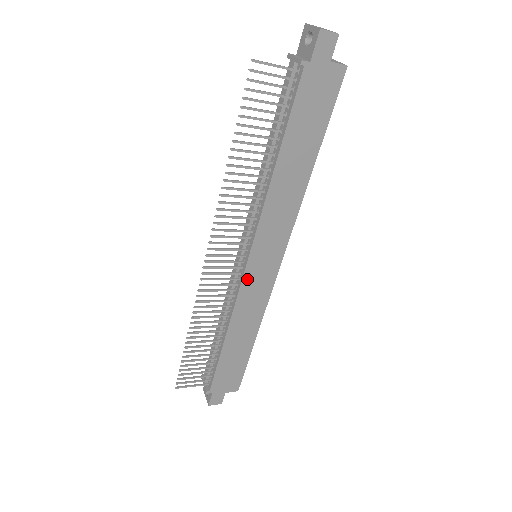
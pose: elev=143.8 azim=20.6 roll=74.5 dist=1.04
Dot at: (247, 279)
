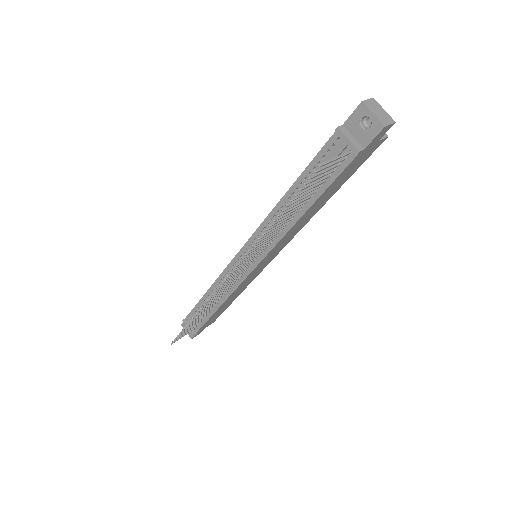
Dot at: (249, 276)
